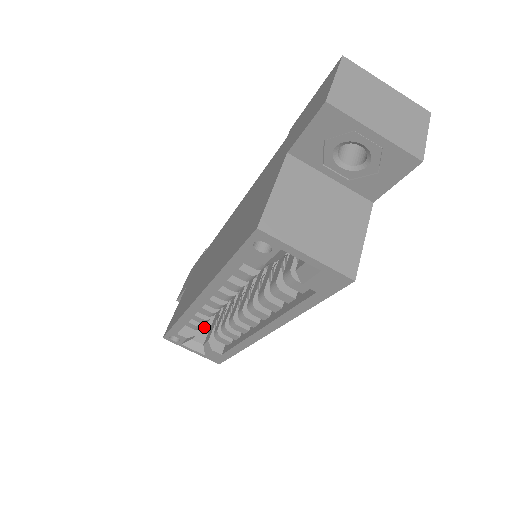
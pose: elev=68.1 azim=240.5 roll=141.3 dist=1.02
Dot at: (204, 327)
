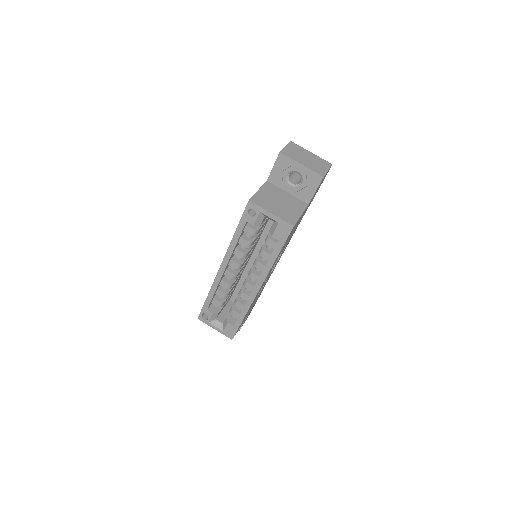
Dot at: (224, 315)
